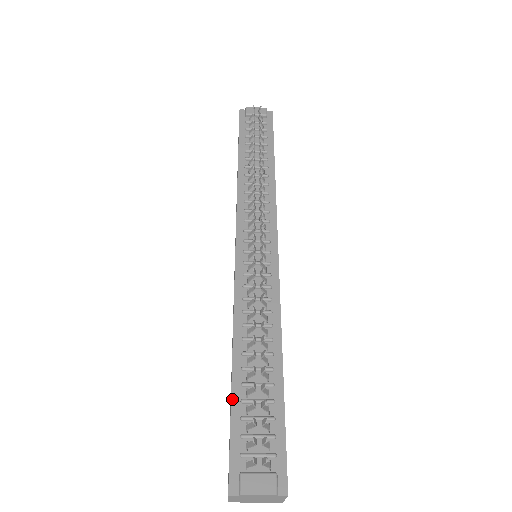
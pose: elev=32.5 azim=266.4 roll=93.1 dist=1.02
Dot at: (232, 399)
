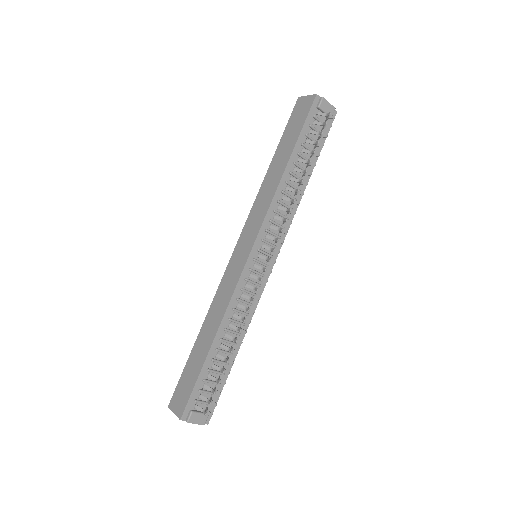
Dot at: (203, 367)
